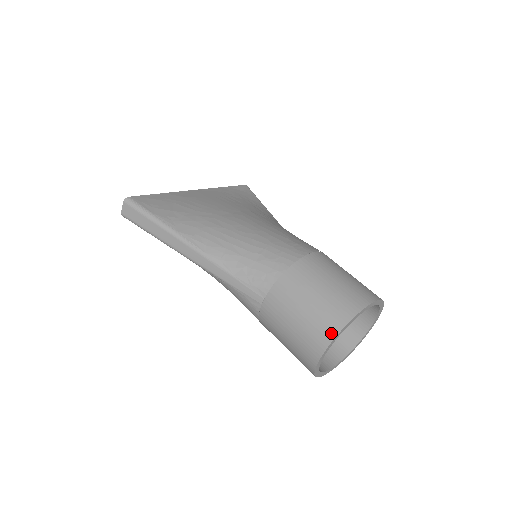
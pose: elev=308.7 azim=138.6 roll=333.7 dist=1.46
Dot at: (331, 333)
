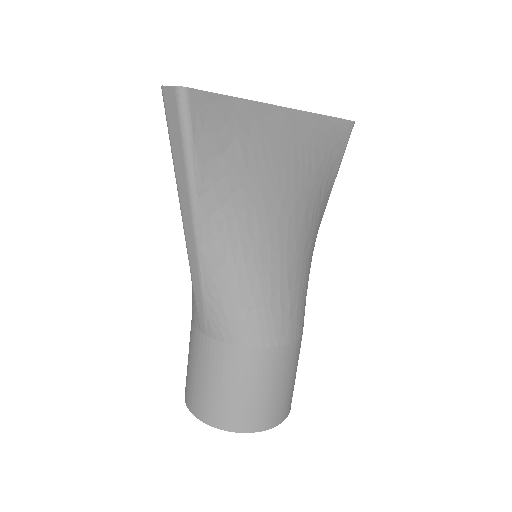
Dot at: (218, 423)
